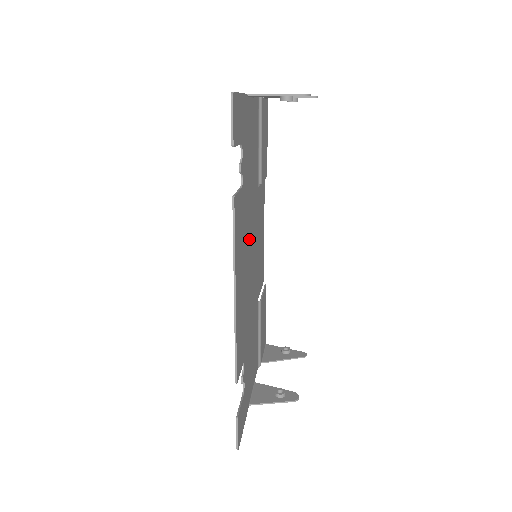
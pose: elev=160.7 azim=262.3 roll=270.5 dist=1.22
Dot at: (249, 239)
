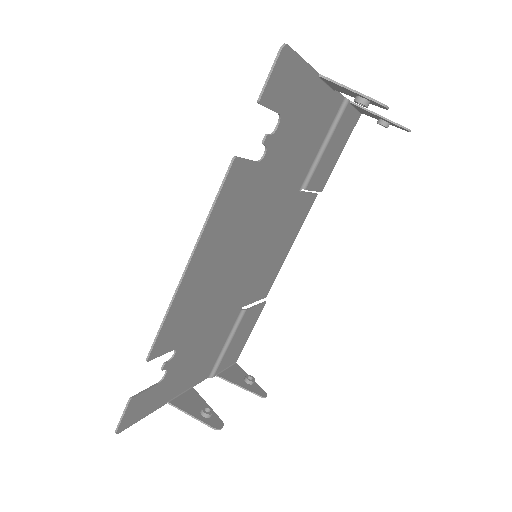
Dot at: (251, 229)
